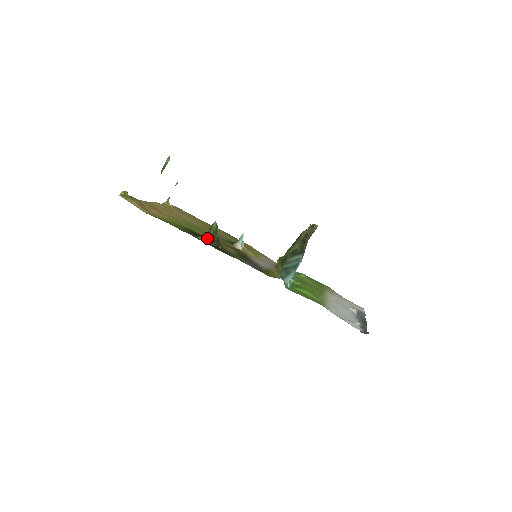
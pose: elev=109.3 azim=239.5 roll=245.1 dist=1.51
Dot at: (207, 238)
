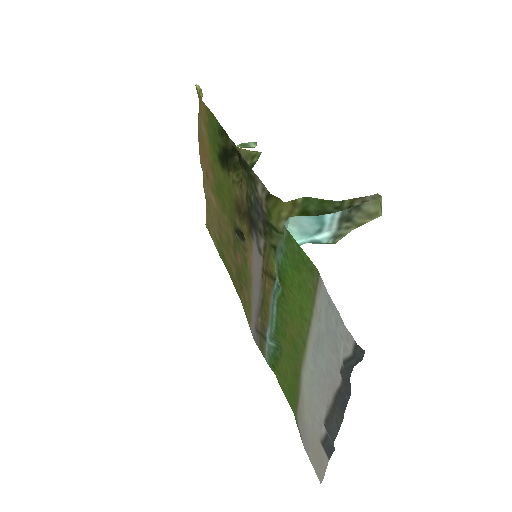
Dot at: occluded
